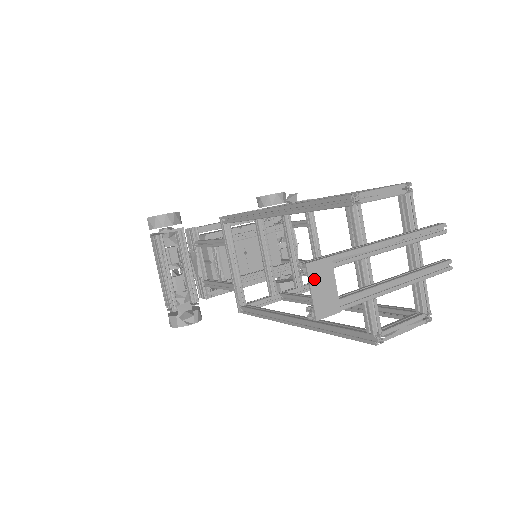
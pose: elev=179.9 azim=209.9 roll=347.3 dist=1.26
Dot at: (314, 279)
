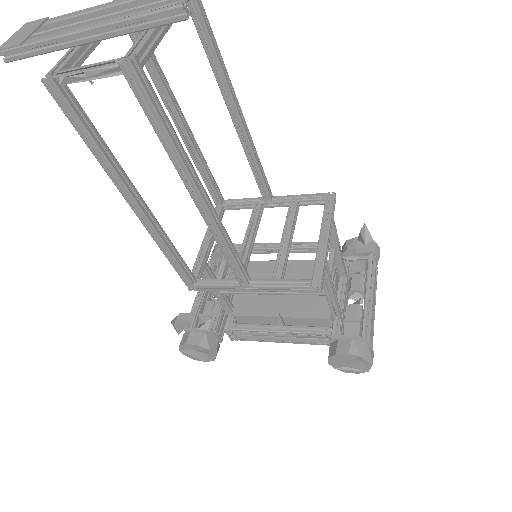
Dot at: (22, 30)
